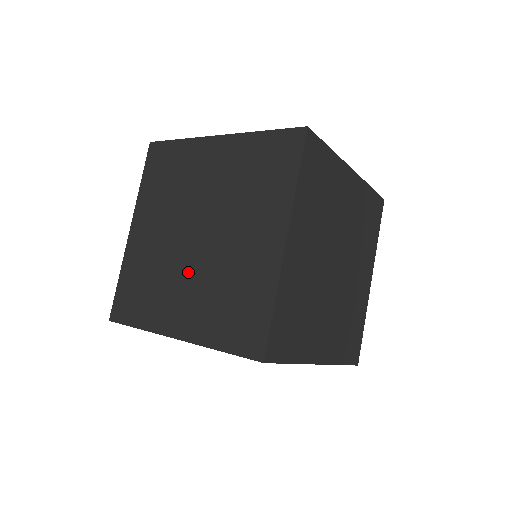
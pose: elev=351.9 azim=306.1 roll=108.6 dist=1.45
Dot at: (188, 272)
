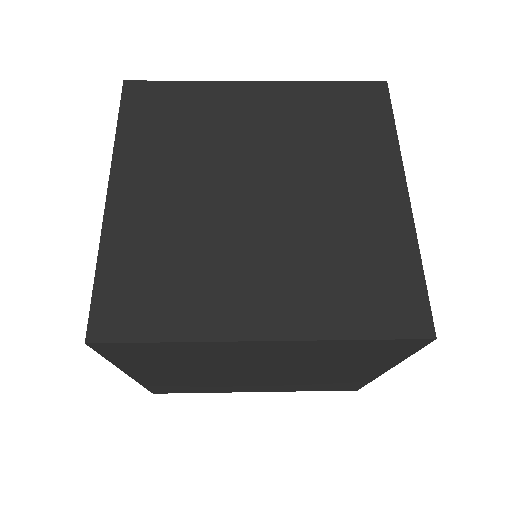
Dot at: (258, 242)
